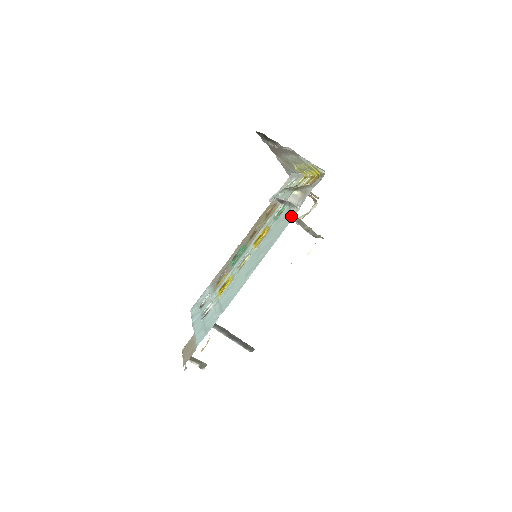
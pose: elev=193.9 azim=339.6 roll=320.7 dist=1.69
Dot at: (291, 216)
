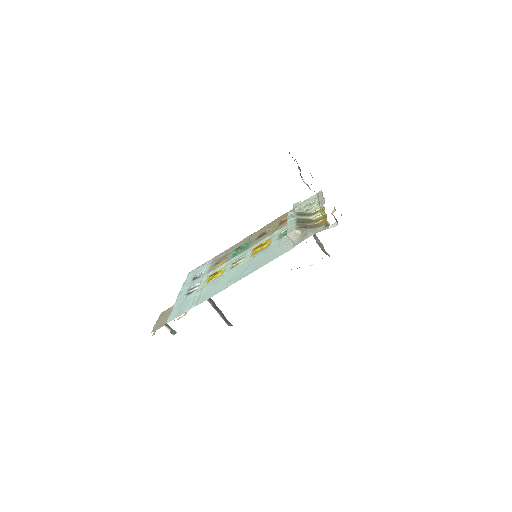
Dot at: (285, 249)
